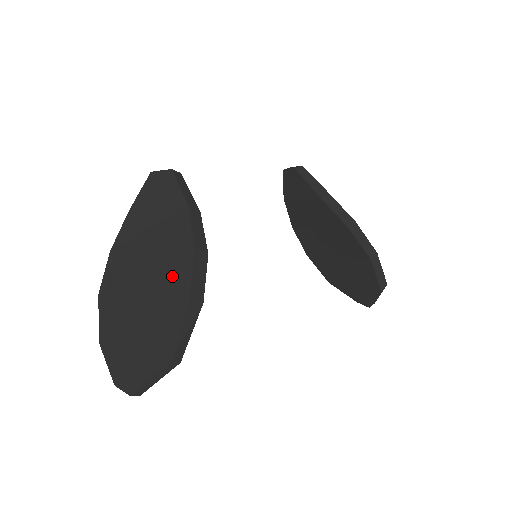
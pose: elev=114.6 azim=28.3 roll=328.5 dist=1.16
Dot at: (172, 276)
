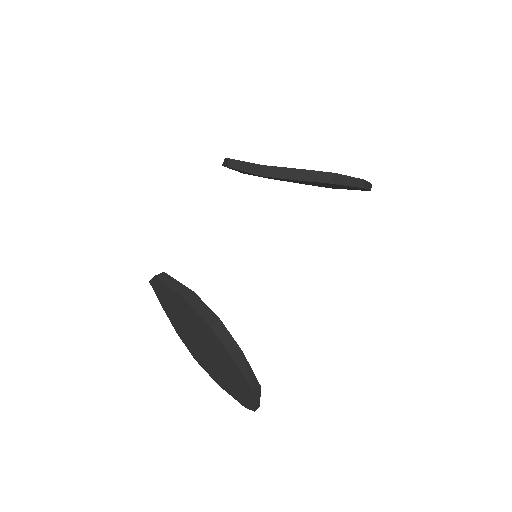
Dot at: (215, 346)
